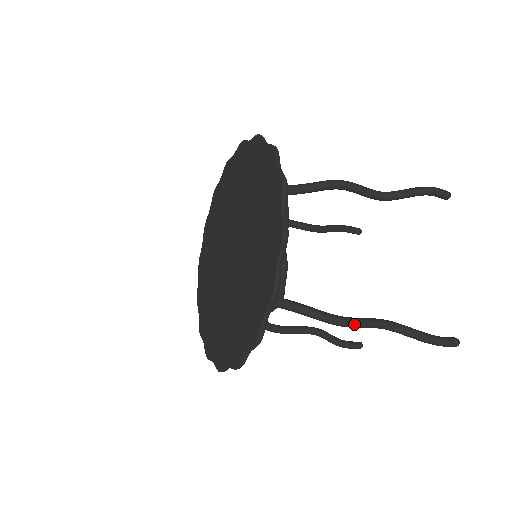
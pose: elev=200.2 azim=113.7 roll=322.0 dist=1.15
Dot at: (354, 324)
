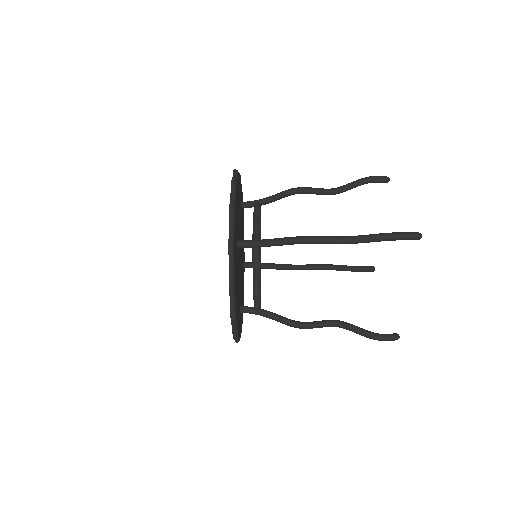
Dot at: (309, 328)
